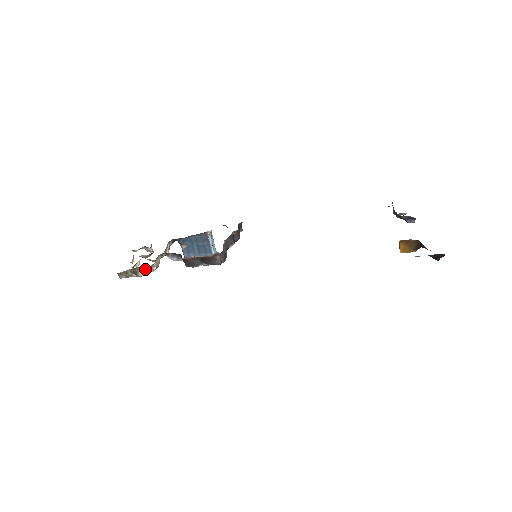
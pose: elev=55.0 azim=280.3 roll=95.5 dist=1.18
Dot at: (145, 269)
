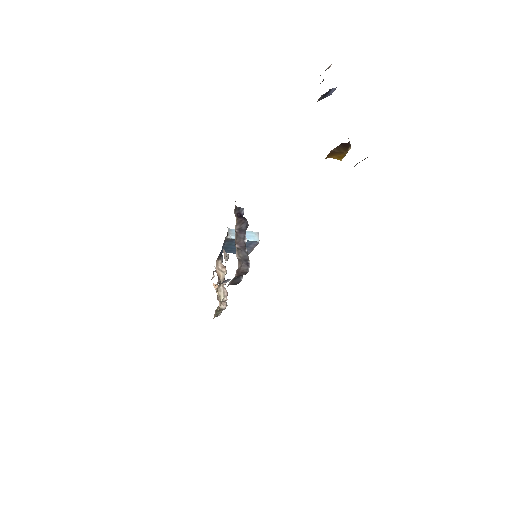
Dot at: occluded
